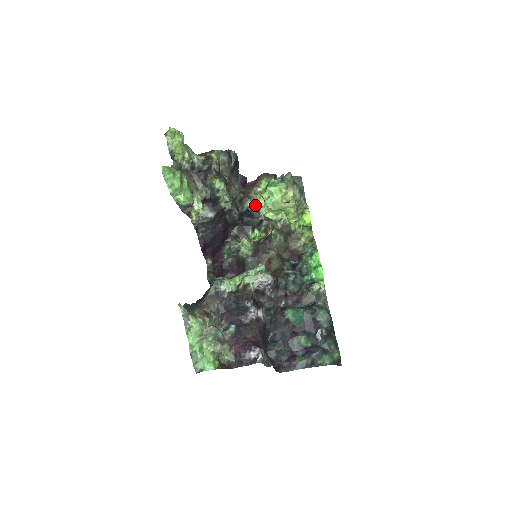
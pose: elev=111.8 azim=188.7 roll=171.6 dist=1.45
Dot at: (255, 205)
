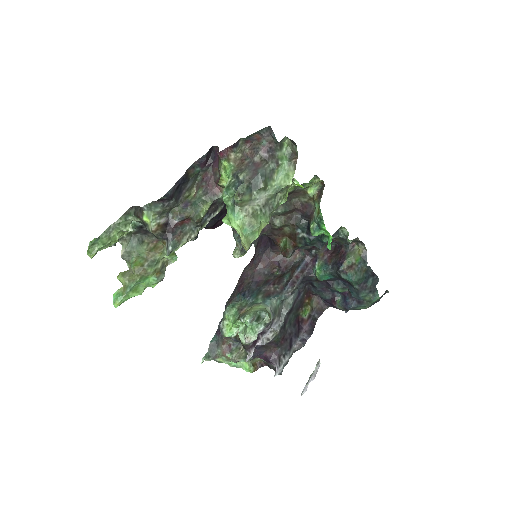
Dot at: occluded
